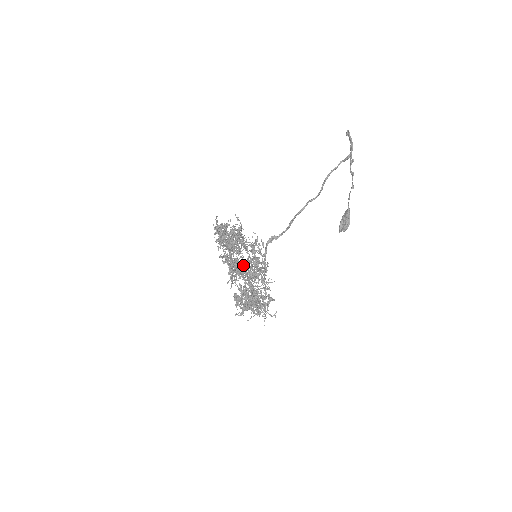
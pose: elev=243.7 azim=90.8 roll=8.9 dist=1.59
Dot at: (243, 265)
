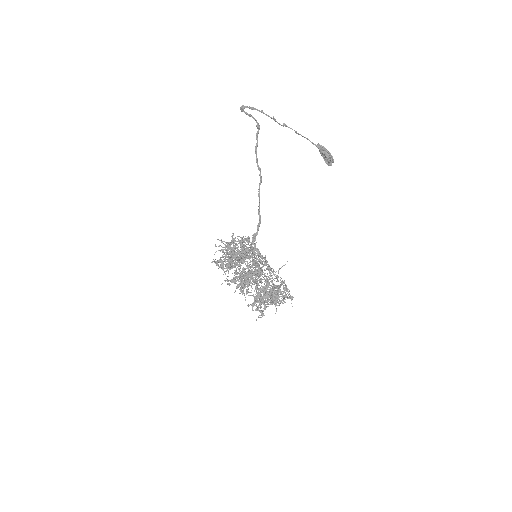
Dot at: occluded
